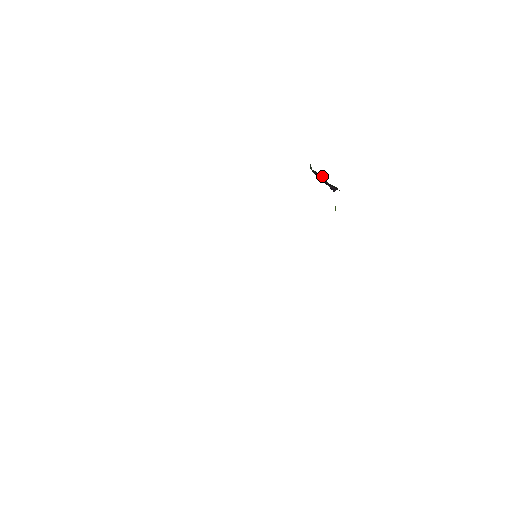
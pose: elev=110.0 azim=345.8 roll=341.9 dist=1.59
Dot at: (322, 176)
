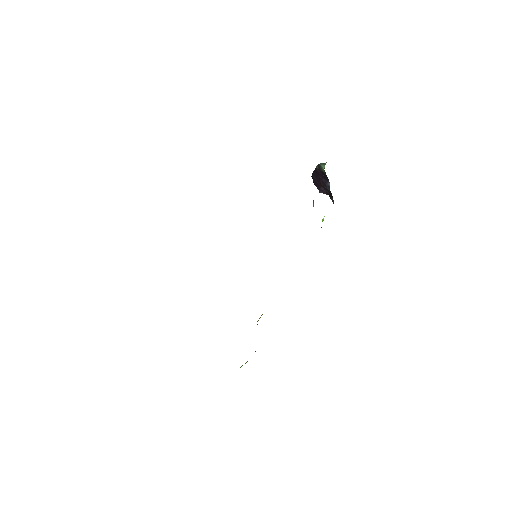
Dot at: (326, 178)
